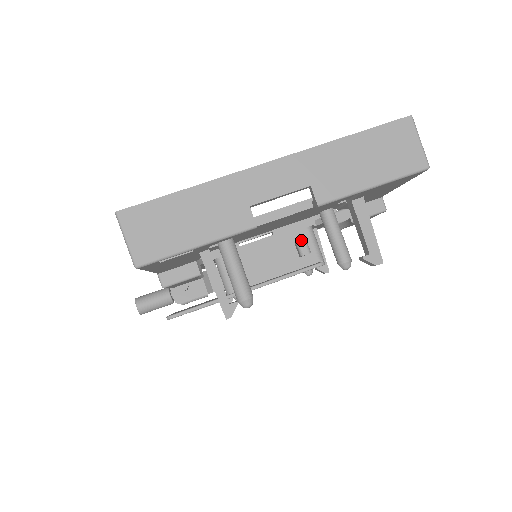
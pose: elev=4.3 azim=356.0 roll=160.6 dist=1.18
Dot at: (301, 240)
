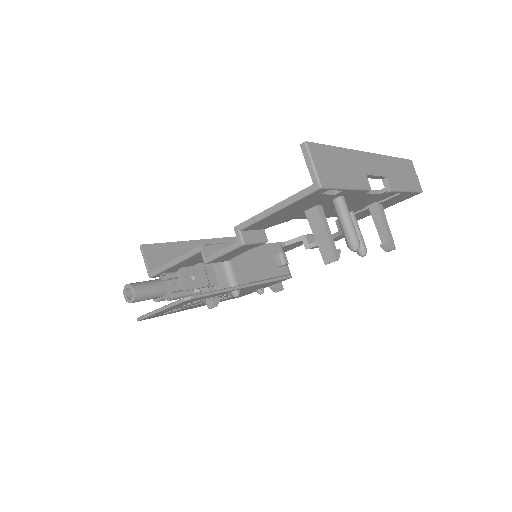
Dot at: (283, 252)
